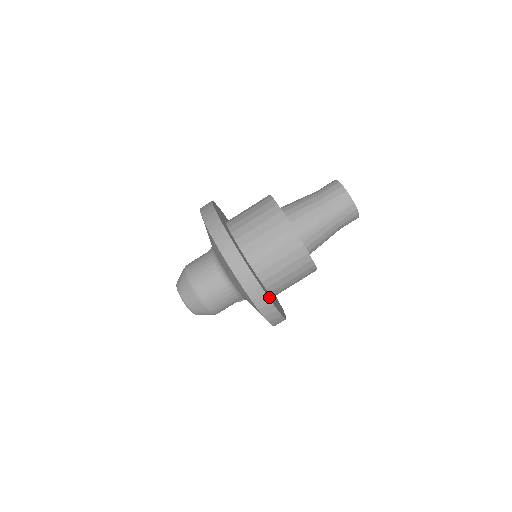
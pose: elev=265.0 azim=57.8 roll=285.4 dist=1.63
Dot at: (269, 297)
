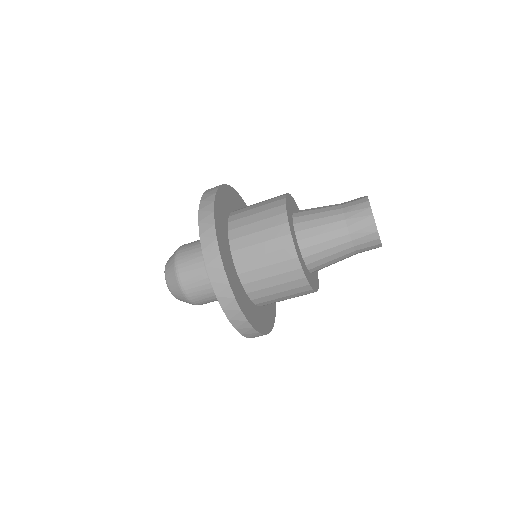
Dot at: occluded
